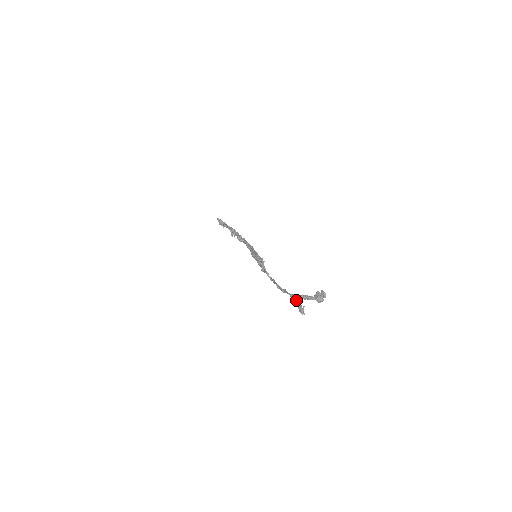
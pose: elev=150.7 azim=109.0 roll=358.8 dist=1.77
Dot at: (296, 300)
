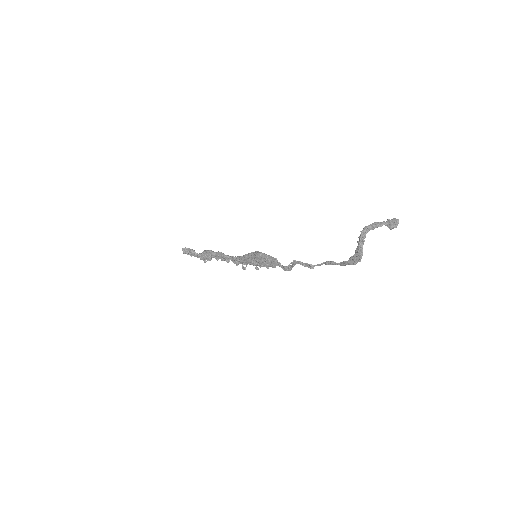
Dot at: (362, 231)
